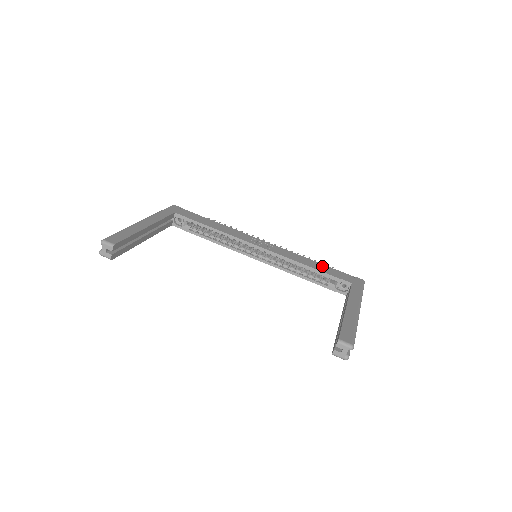
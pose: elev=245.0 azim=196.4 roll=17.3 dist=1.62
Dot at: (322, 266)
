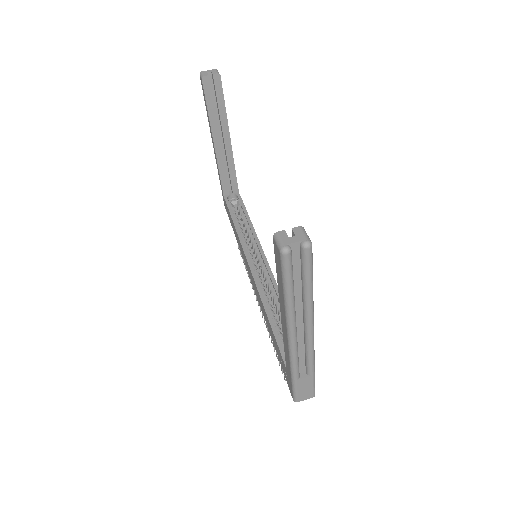
Dot at: occluded
